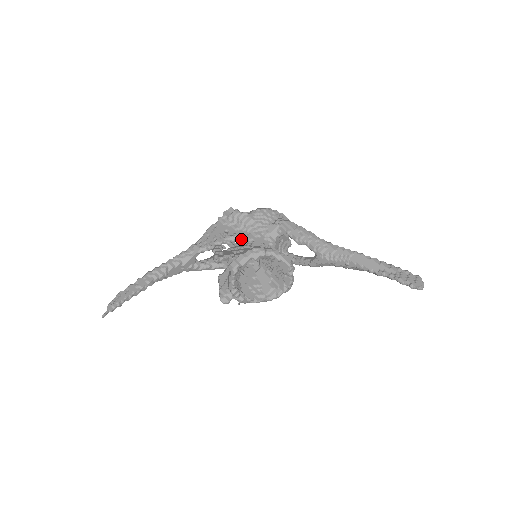
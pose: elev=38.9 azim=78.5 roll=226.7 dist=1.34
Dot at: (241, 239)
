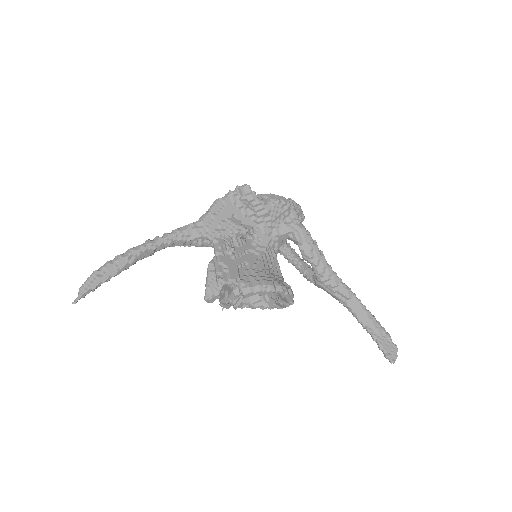
Dot at: (247, 232)
